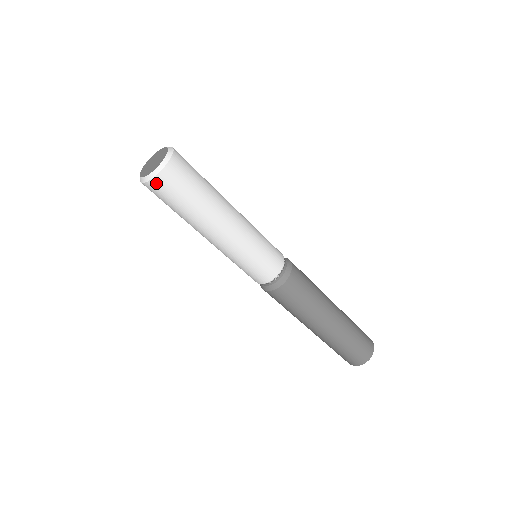
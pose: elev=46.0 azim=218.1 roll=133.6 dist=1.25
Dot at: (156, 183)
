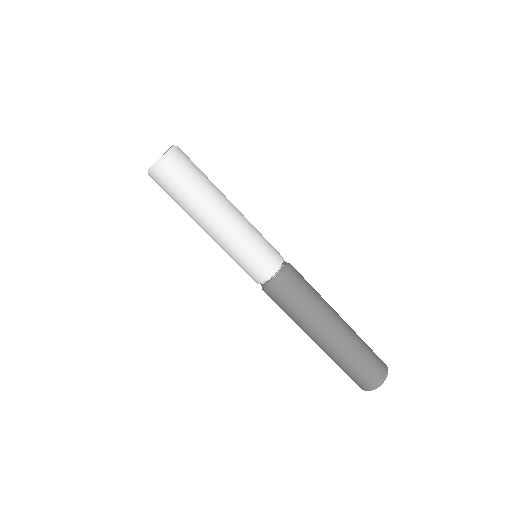
Dot at: (166, 165)
